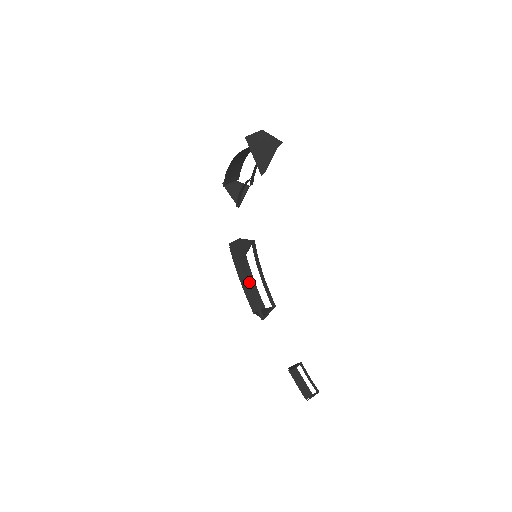
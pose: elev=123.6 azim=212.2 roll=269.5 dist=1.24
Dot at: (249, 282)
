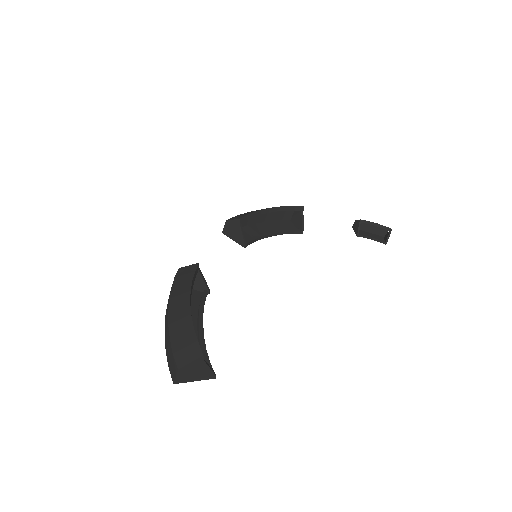
Dot at: (267, 236)
